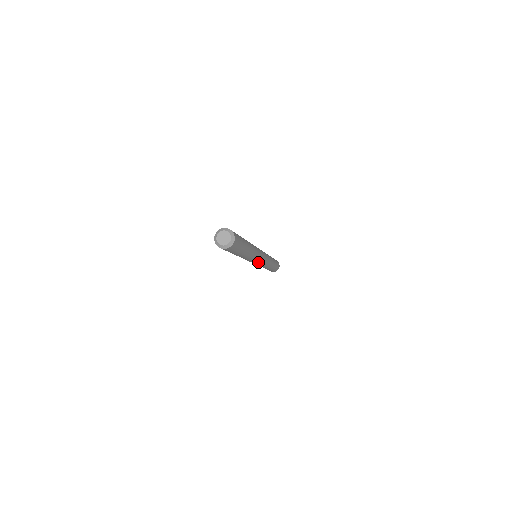
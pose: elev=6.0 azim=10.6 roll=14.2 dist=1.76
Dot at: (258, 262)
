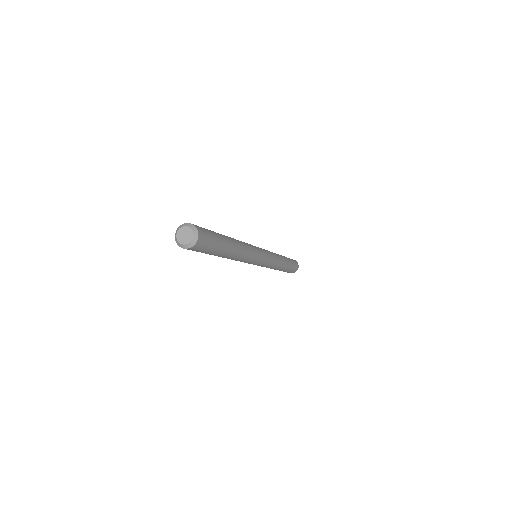
Dot at: occluded
